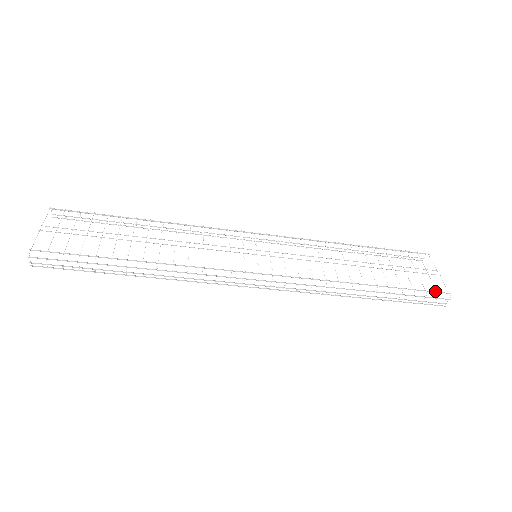
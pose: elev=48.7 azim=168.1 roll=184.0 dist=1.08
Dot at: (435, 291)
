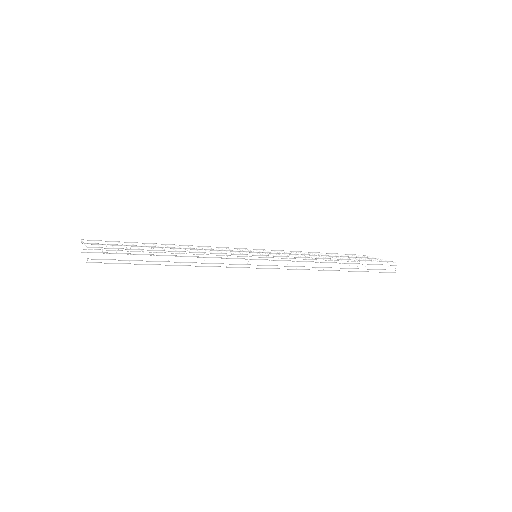
Dot at: (385, 261)
